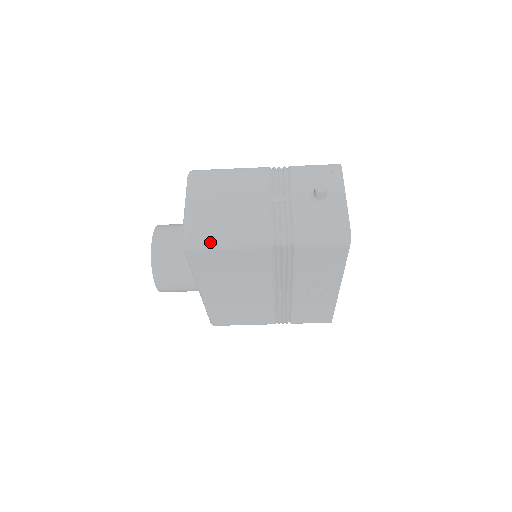
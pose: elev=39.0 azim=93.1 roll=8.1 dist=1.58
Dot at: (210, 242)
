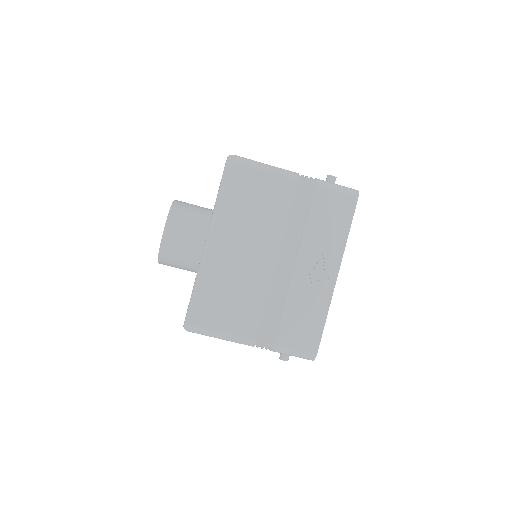
Dot at: (251, 162)
